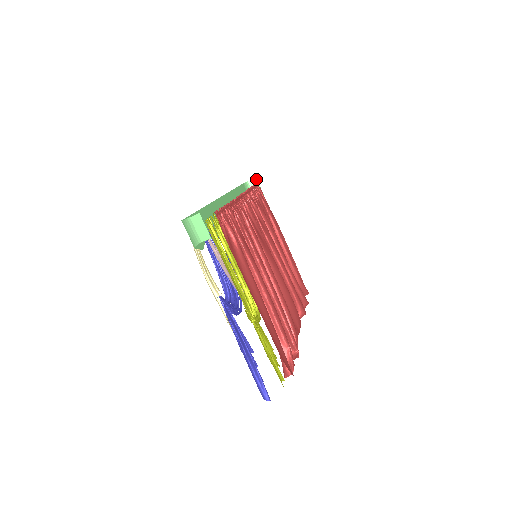
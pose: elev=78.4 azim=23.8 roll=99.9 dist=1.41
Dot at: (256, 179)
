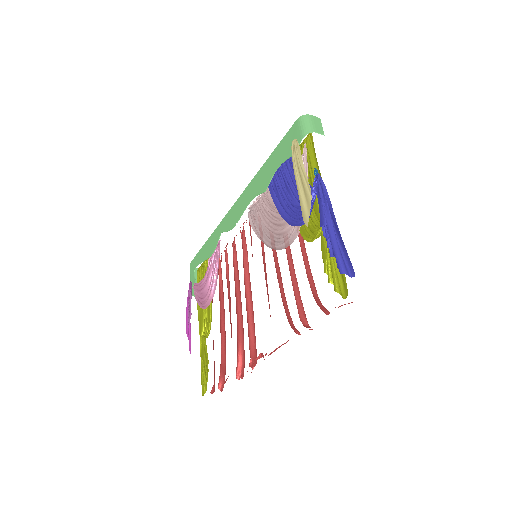
Dot at: occluded
